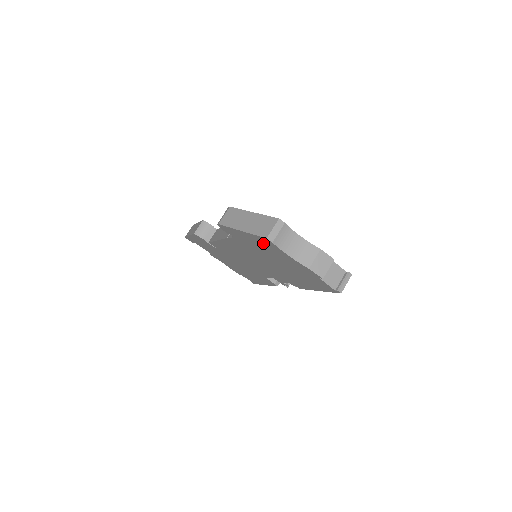
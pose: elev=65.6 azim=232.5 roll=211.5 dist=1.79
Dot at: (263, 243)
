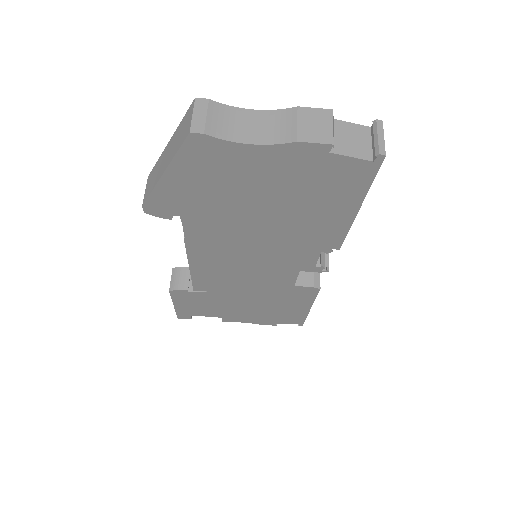
Dot at: (203, 164)
